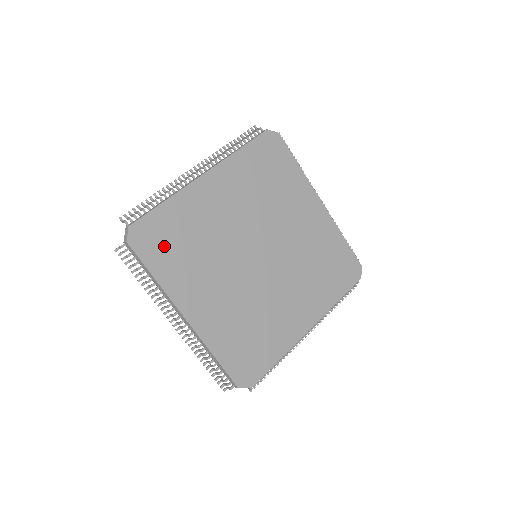
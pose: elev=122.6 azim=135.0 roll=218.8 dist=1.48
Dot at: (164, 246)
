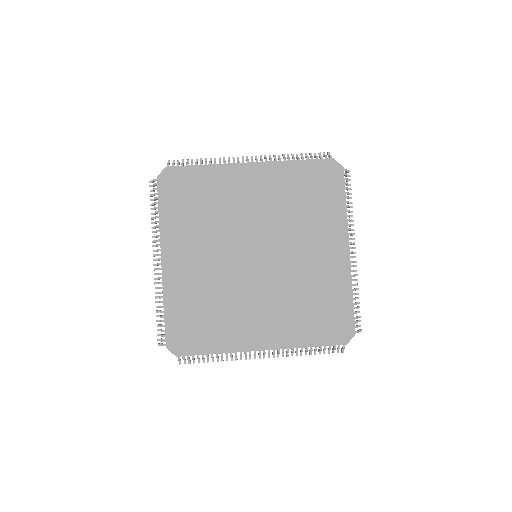
Dot at: (182, 197)
